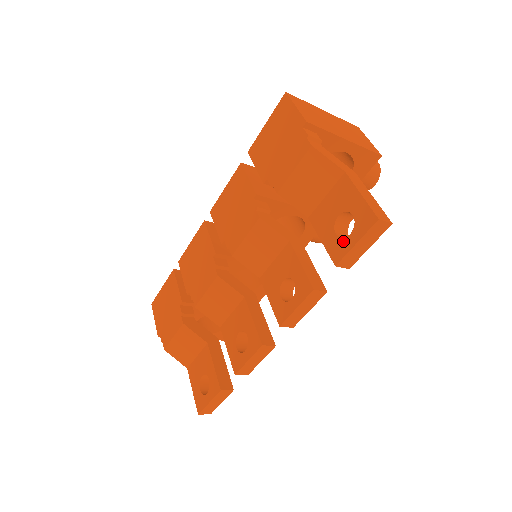
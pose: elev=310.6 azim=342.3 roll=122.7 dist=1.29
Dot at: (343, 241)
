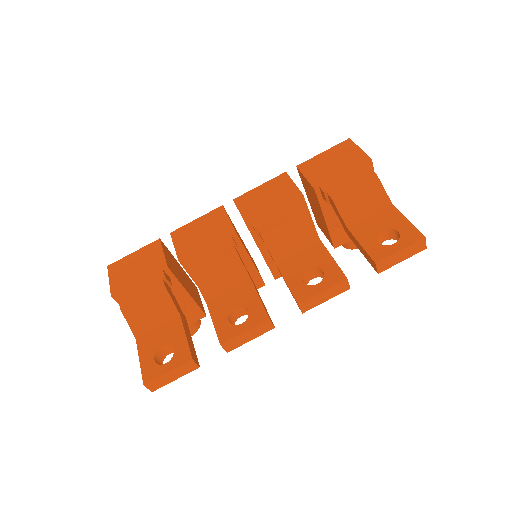
Dot at: (386, 247)
